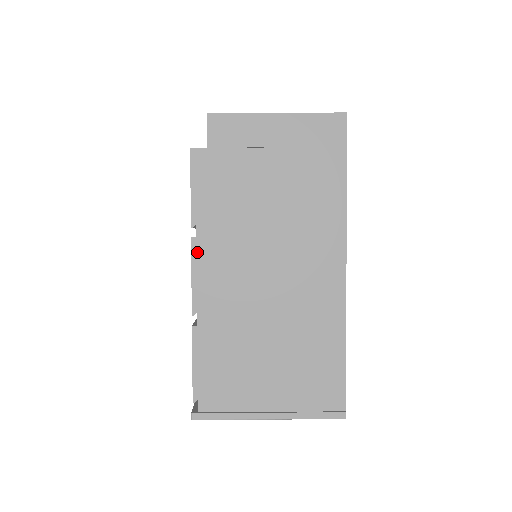
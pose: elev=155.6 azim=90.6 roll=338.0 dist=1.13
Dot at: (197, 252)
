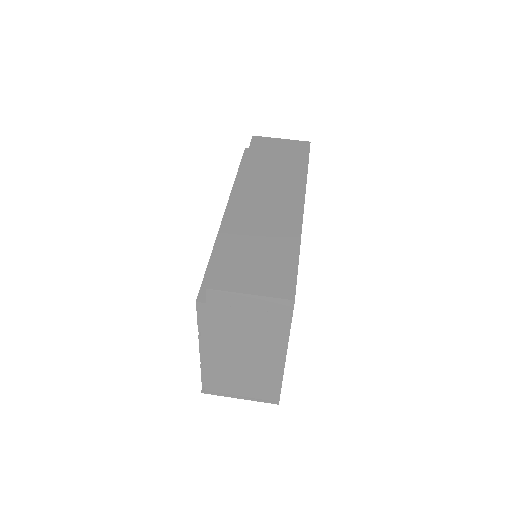
Dot at: (202, 342)
